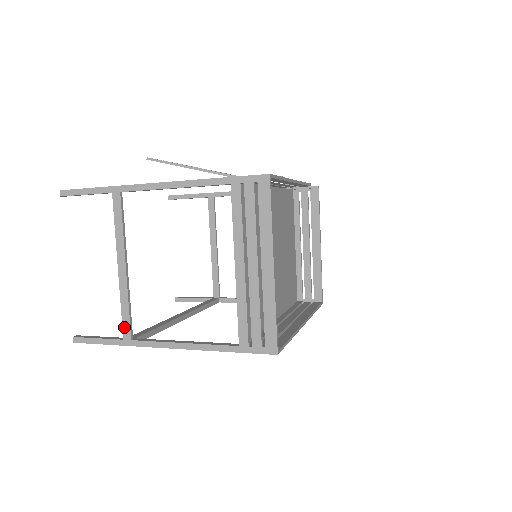
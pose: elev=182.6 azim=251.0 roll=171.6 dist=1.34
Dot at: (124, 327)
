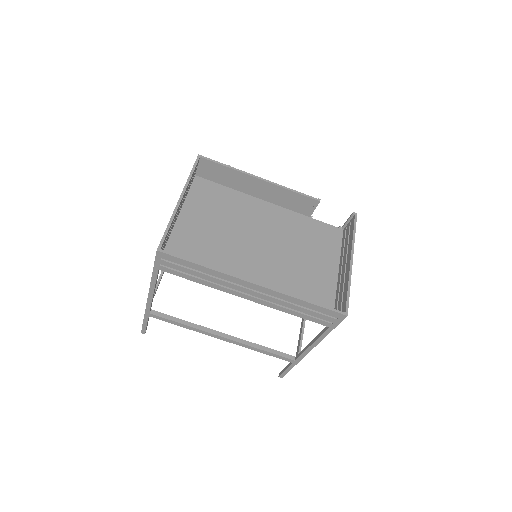
Dot at: occluded
